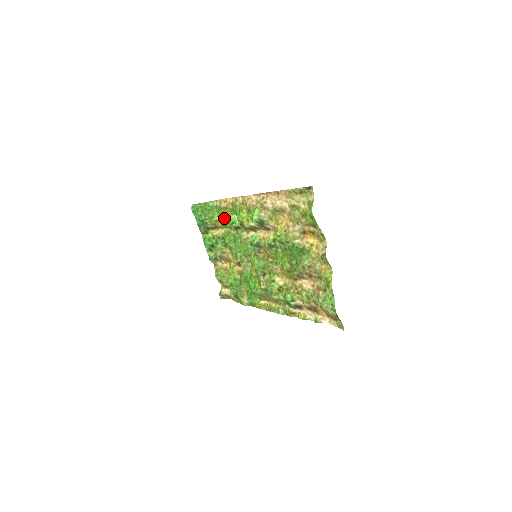
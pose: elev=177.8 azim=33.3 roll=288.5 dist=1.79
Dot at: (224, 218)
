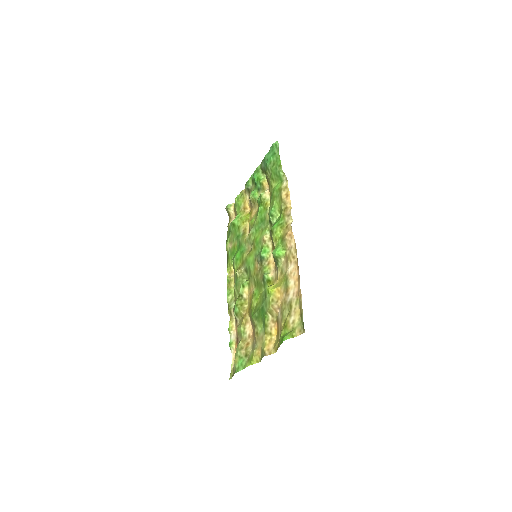
Dot at: (275, 199)
